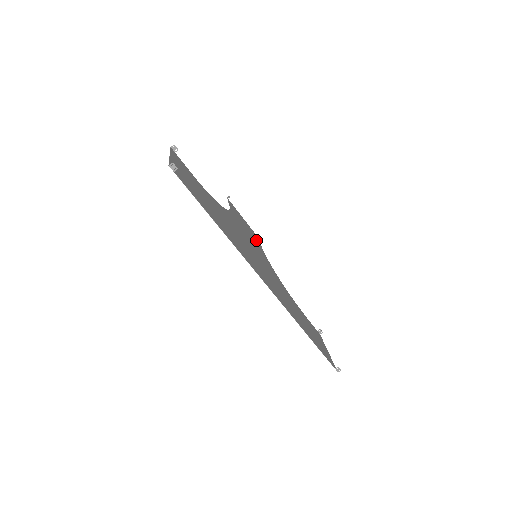
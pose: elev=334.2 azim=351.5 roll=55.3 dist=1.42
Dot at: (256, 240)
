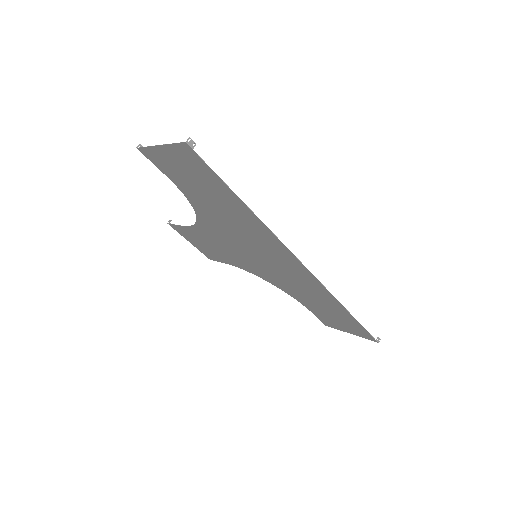
Dot at: (219, 257)
